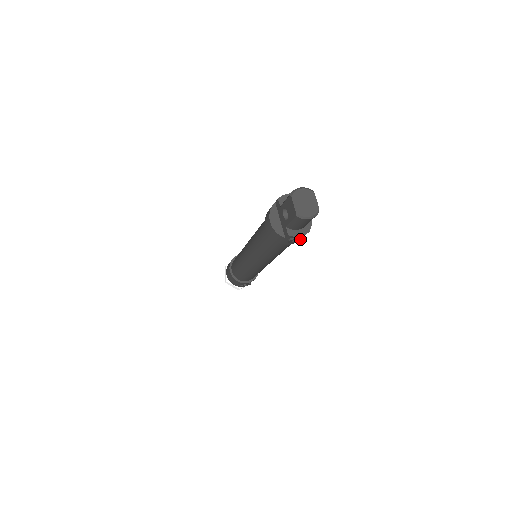
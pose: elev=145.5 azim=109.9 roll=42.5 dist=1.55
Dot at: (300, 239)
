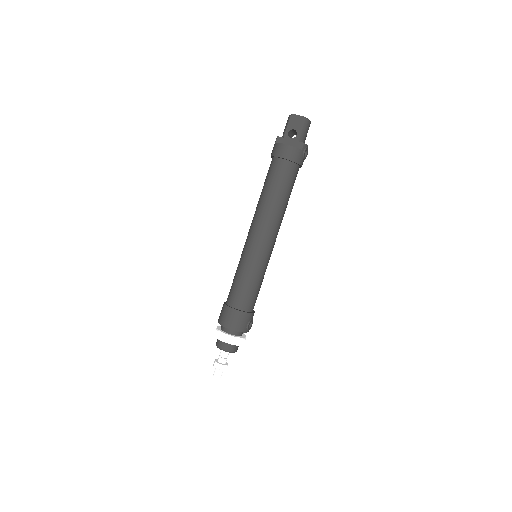
Dot at: (306, 156)
